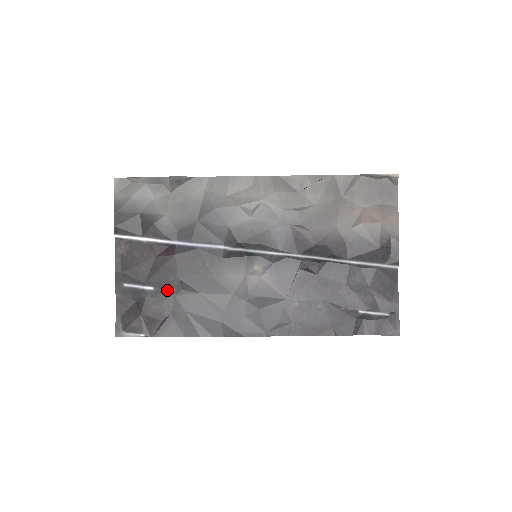
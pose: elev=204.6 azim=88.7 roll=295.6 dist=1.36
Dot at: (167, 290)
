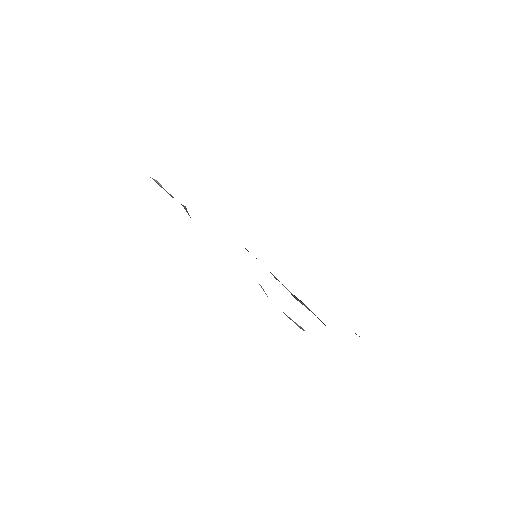
Dot at: occluded
